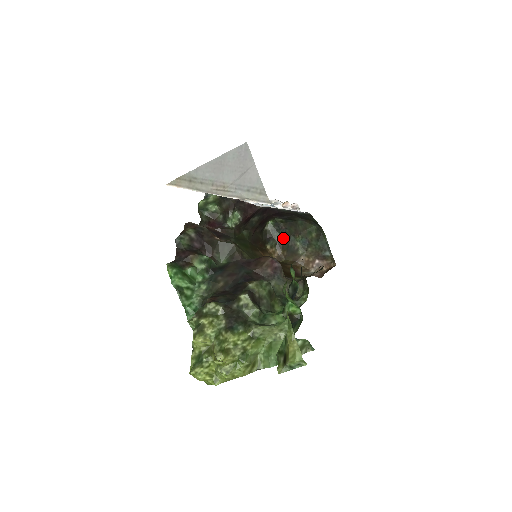
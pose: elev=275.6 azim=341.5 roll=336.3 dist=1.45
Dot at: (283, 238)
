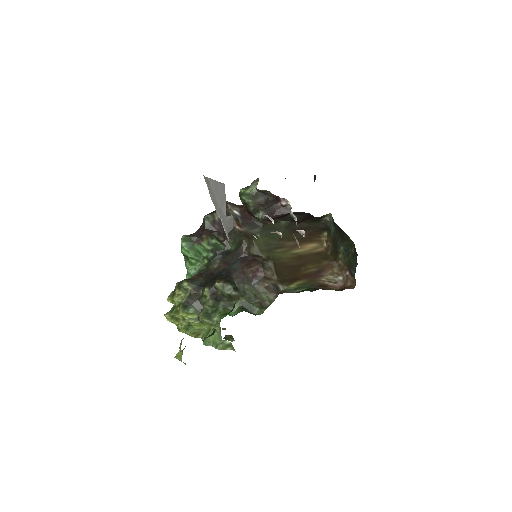
Dot at: (336, 234)
